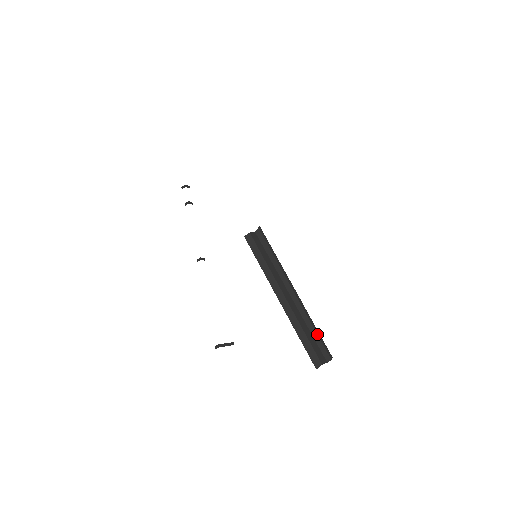
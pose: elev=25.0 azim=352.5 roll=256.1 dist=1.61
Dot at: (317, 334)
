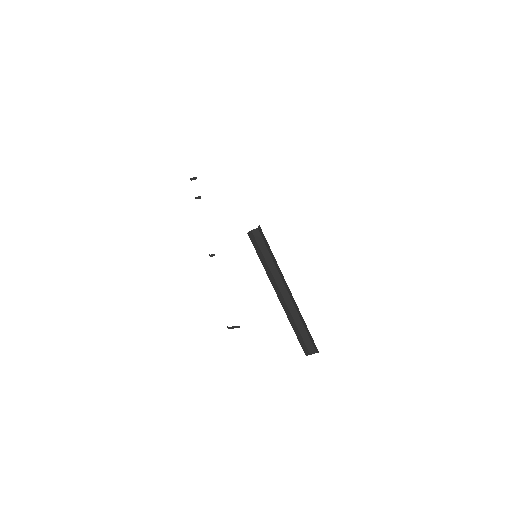
Dot at: occluded
